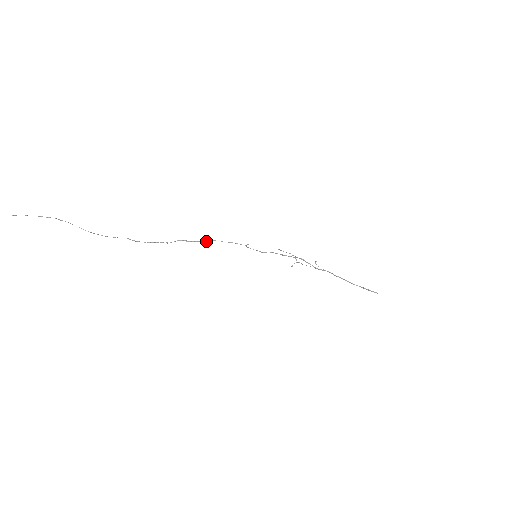
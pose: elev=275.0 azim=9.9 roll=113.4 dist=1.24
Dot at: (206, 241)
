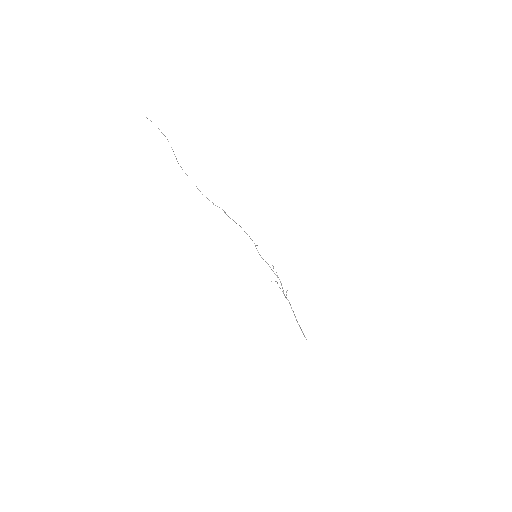
Dot at: occluded
